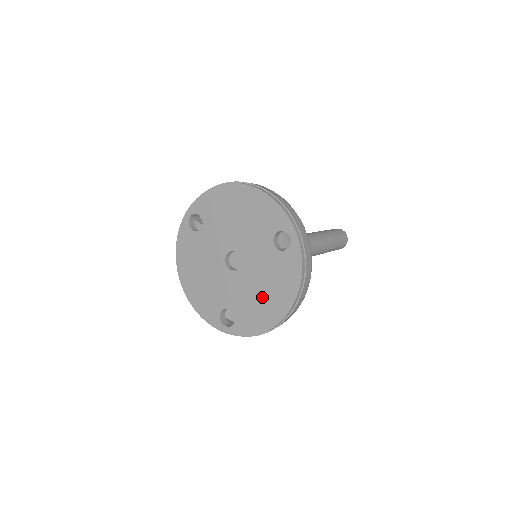
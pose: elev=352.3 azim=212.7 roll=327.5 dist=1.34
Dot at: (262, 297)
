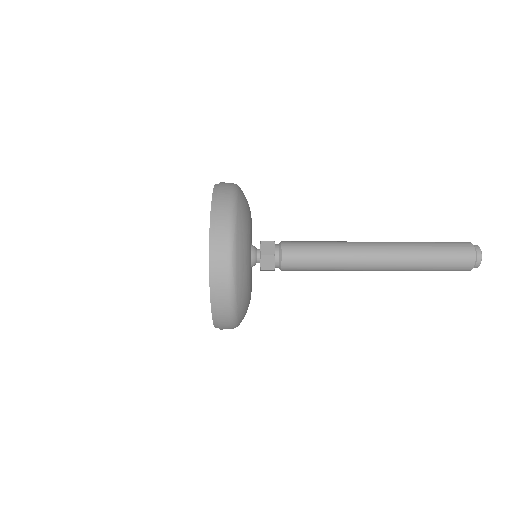
Dot at: occluded
